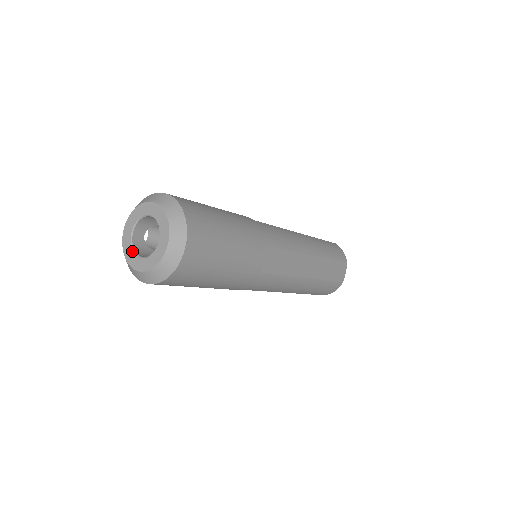
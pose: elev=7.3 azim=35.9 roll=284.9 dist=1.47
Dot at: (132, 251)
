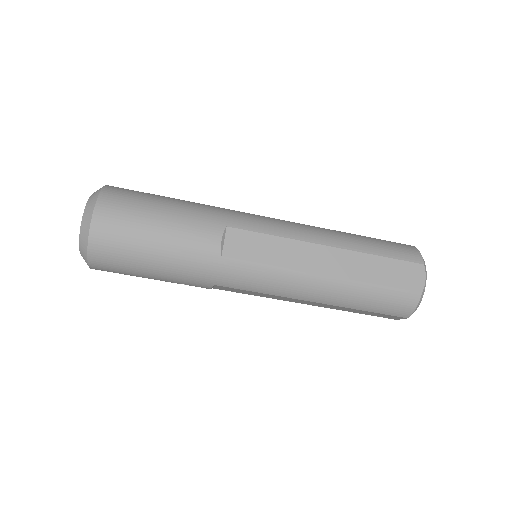
Dot at: occluded
